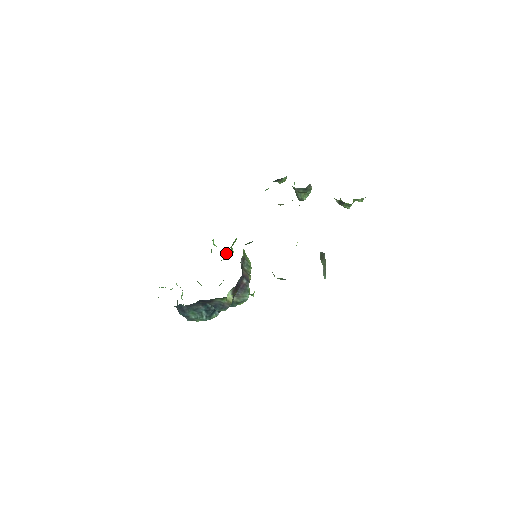
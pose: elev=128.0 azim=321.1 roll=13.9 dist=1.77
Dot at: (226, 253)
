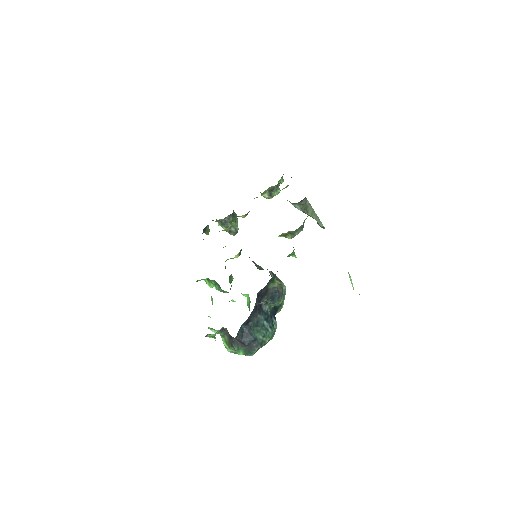
Dot at: (229, 278)
